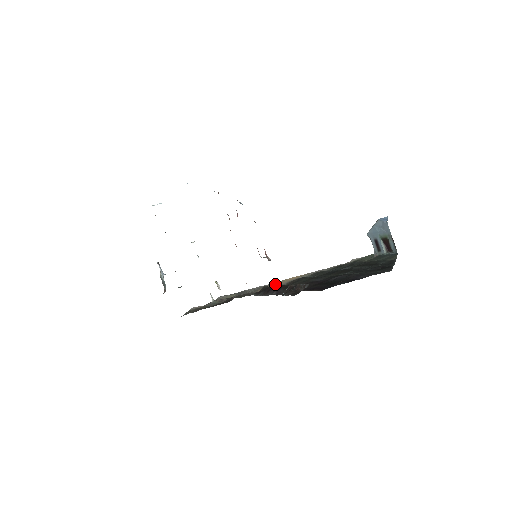
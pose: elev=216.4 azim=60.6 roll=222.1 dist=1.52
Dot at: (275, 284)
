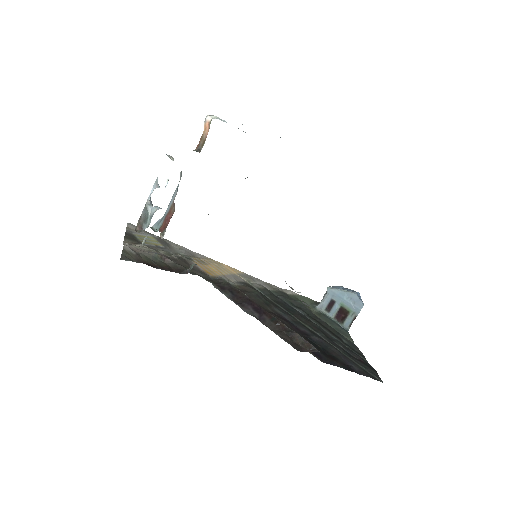
Dot at: (212, 265)
